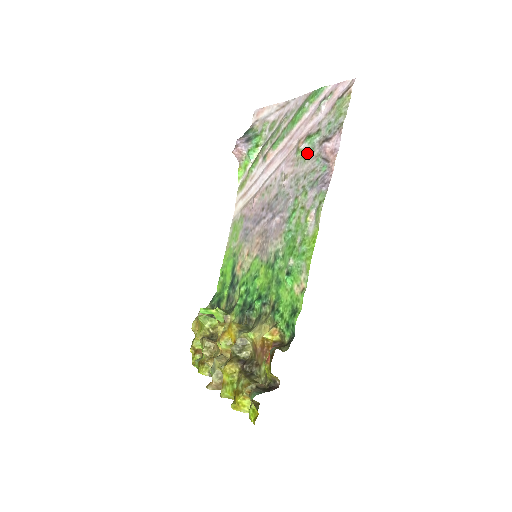
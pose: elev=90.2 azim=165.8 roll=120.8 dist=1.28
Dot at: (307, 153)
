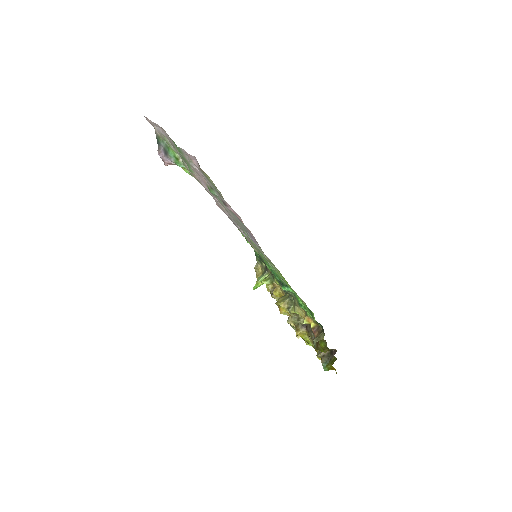
Dot at: (220, 202)
